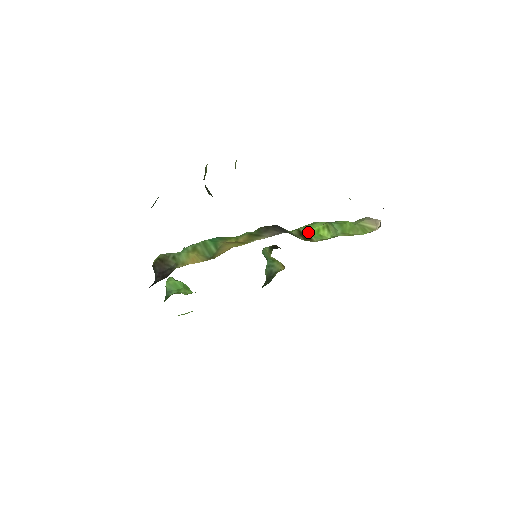
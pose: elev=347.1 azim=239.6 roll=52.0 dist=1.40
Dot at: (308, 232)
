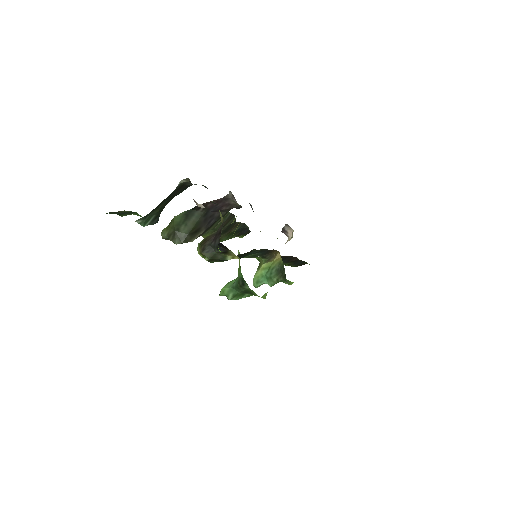
Dot at: occluded
